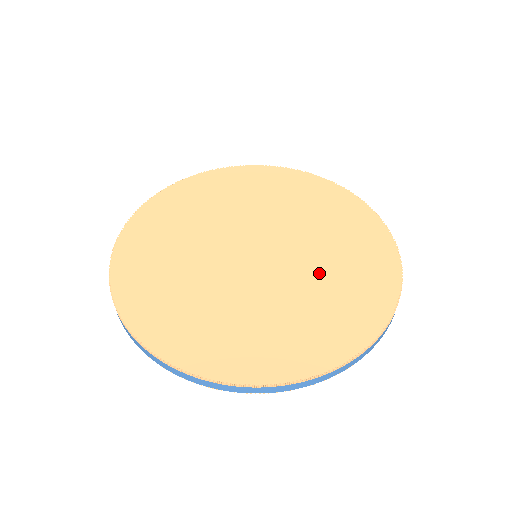
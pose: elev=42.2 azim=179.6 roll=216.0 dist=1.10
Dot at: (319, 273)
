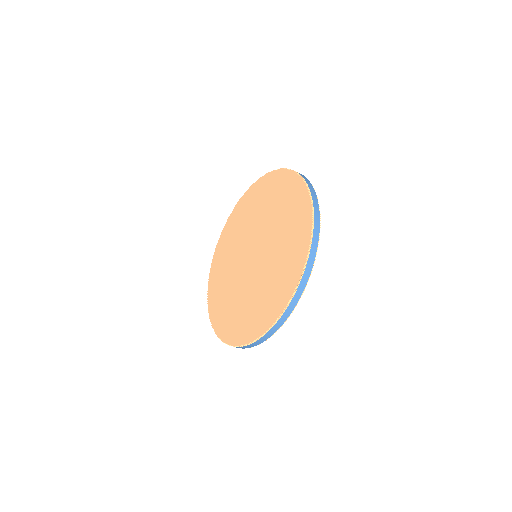
Dot at: (275, 223)
